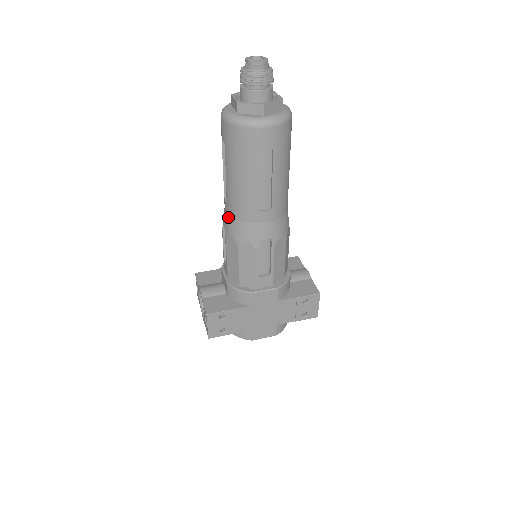
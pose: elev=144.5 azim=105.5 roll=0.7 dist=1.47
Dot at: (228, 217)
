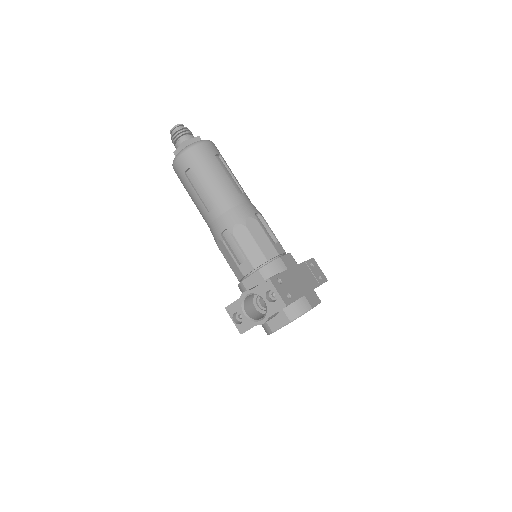
Dot at: (223, 216)
